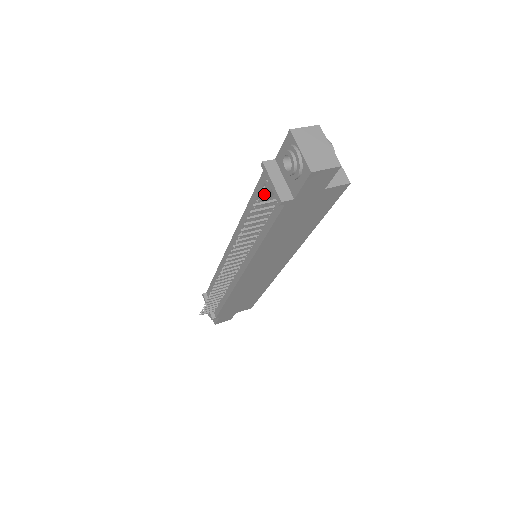
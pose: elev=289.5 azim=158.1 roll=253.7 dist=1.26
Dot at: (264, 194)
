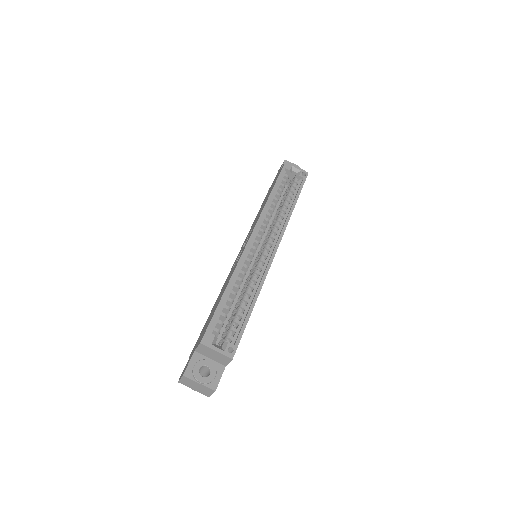
Dot at: occluded
